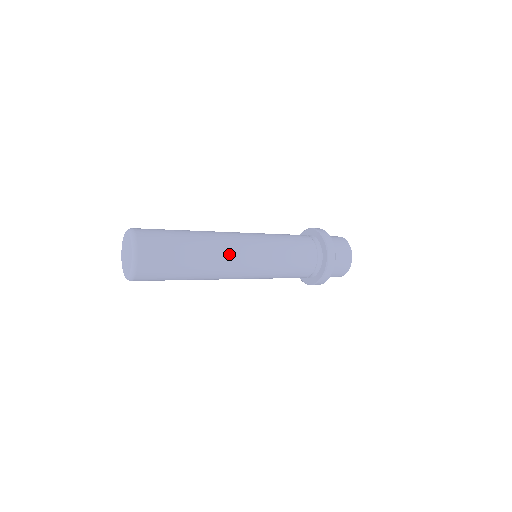
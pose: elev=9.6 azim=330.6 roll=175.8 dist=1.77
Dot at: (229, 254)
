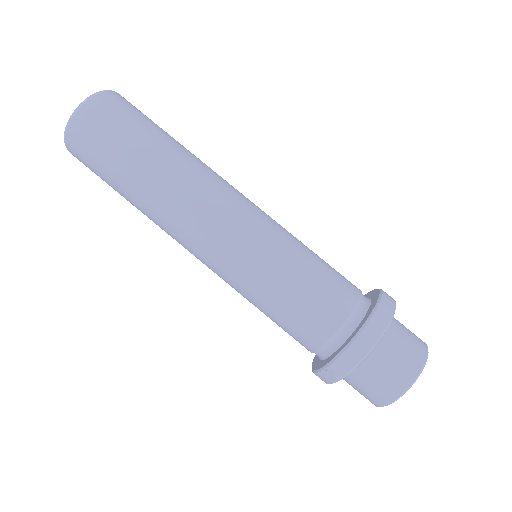
Dot at: (211, 189)
